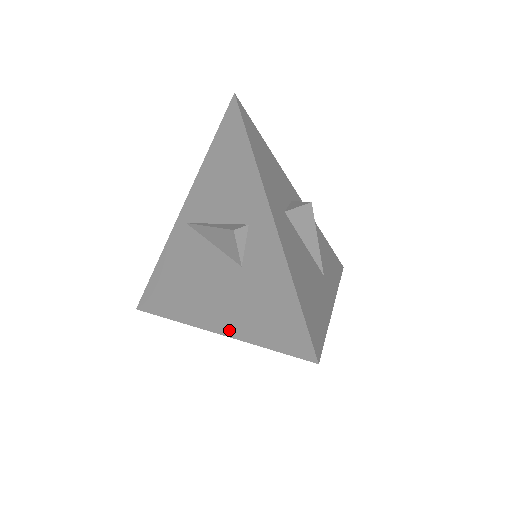
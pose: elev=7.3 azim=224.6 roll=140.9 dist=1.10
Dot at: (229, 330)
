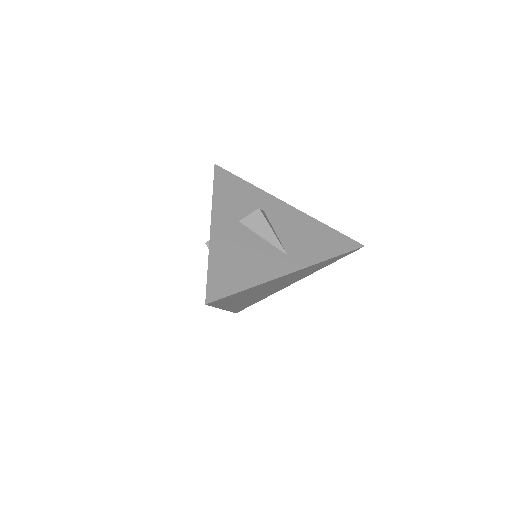
Dot at: occluded
